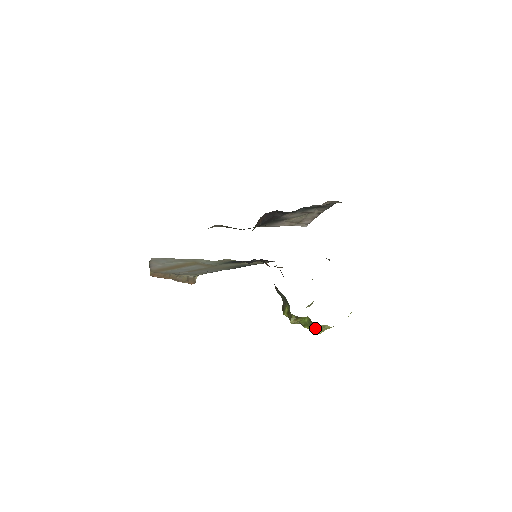
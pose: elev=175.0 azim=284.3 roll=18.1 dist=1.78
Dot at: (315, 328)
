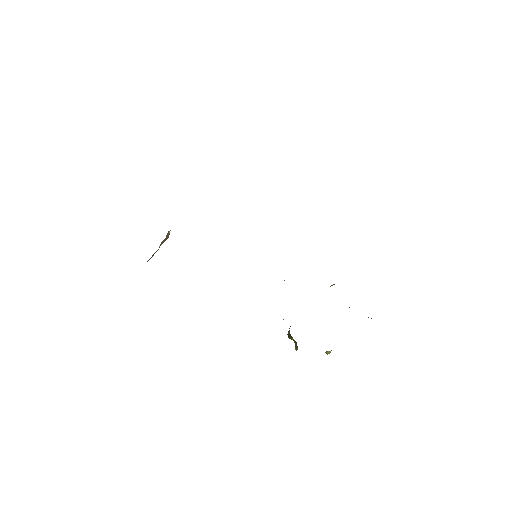
Dot at: occluded
